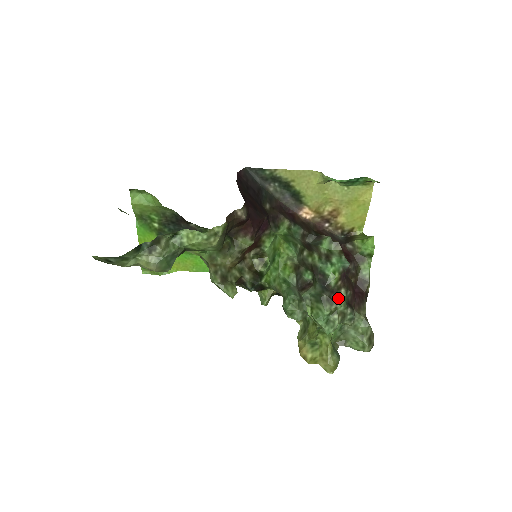
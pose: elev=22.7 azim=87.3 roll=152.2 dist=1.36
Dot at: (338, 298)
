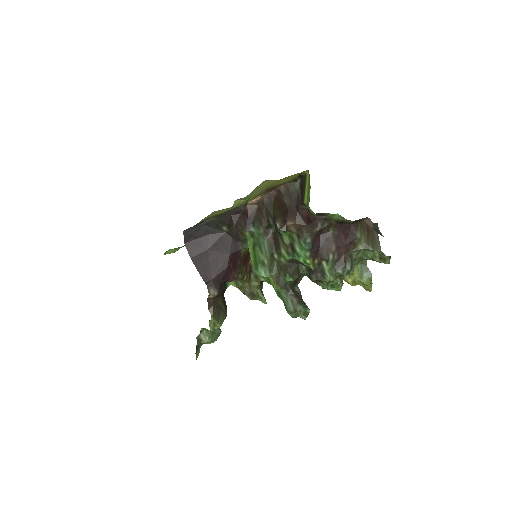
Dot at: (323, 274)
